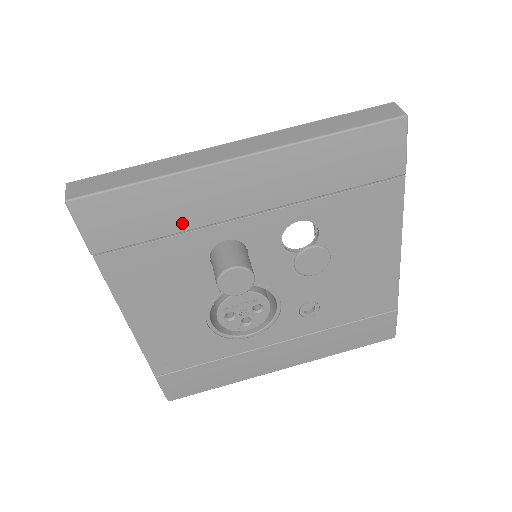
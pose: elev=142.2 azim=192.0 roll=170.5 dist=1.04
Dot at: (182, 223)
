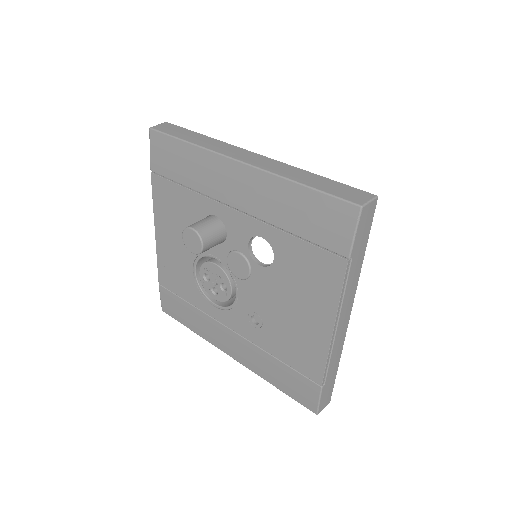
Dot at: (196, 184)
